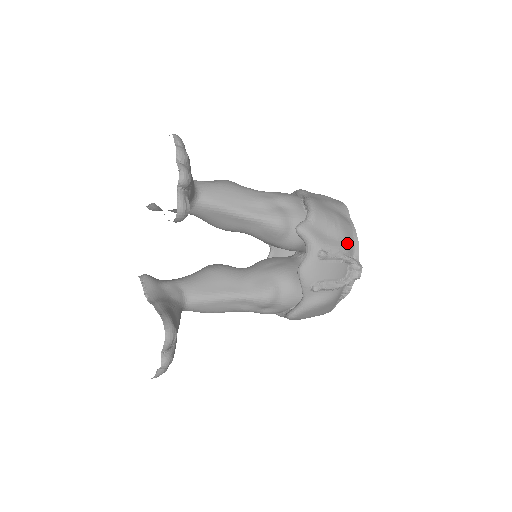
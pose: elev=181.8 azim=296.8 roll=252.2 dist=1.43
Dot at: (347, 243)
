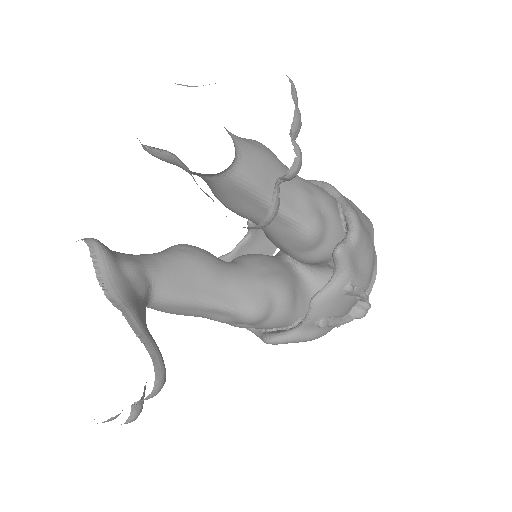
Dot at: (370, 277)
